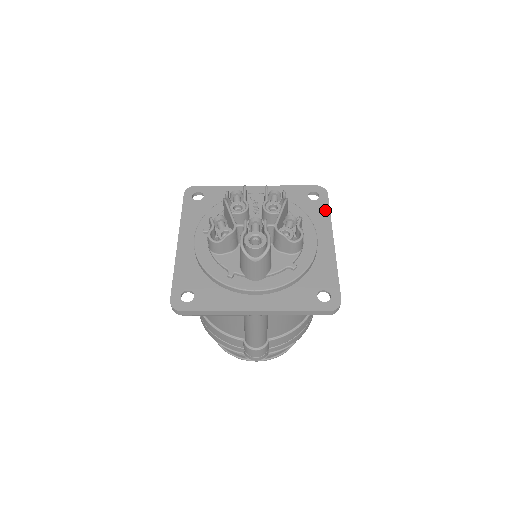
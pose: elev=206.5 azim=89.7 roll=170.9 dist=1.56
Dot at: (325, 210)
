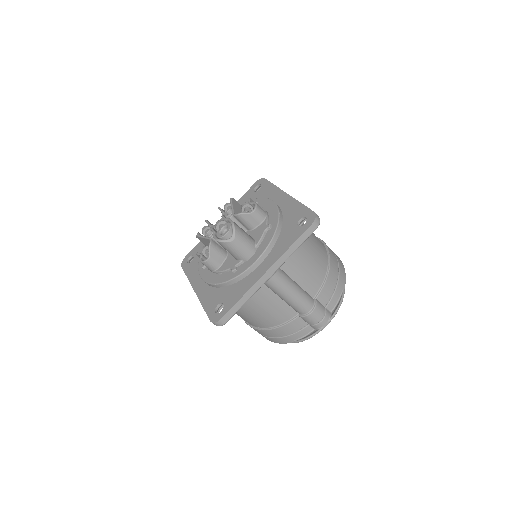
Dot at: (269, 186)
